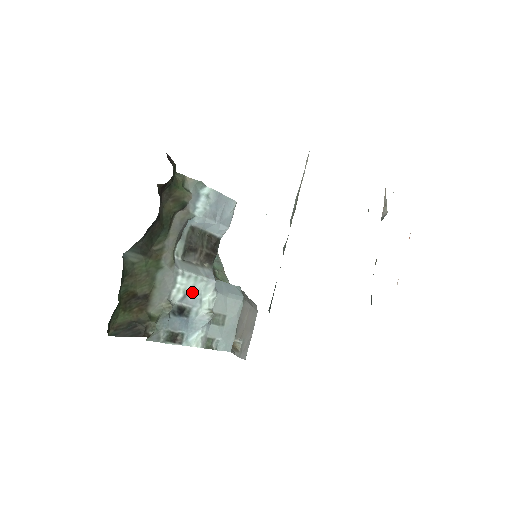
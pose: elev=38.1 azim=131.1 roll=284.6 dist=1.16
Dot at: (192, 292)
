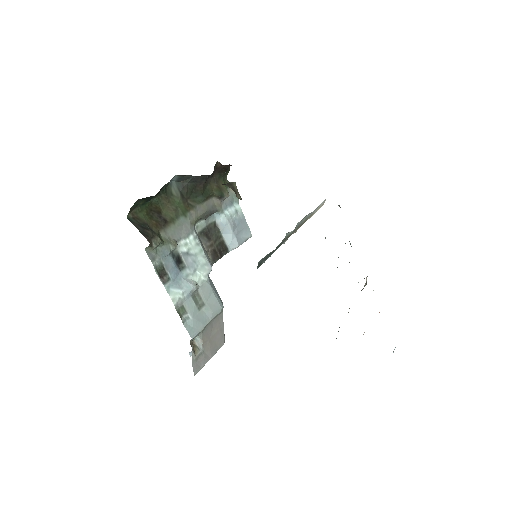
Dot at: (193, 257)
